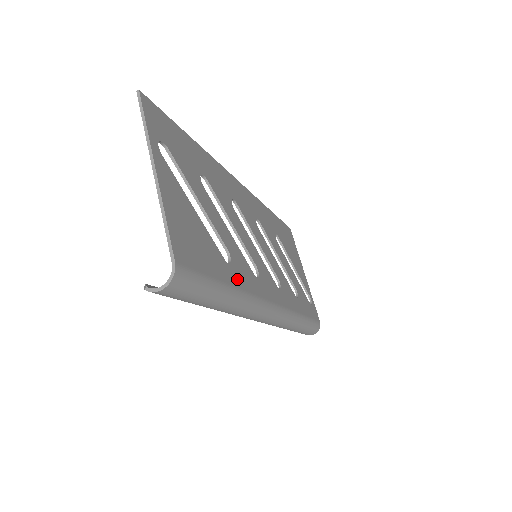
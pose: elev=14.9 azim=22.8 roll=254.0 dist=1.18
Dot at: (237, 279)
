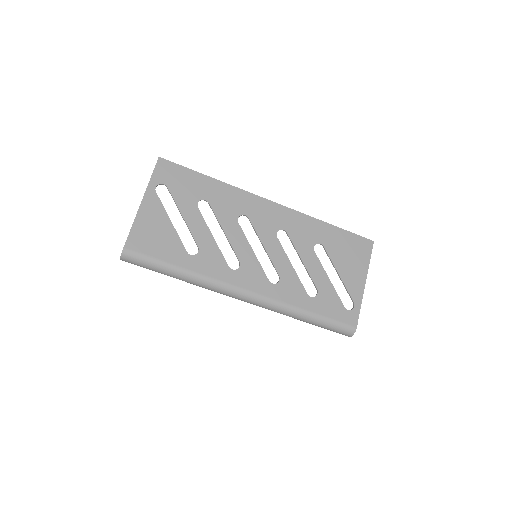
Dot at: (195, 265)
